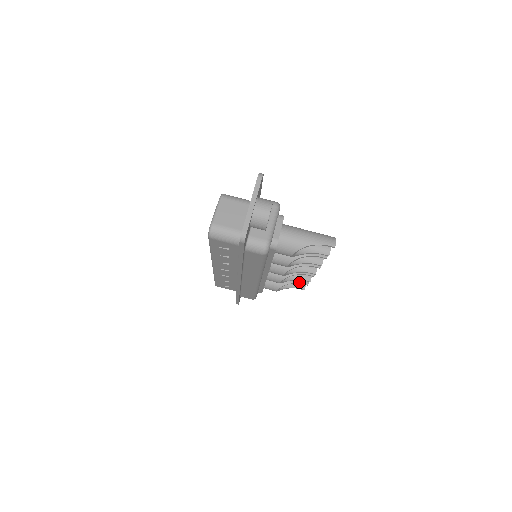
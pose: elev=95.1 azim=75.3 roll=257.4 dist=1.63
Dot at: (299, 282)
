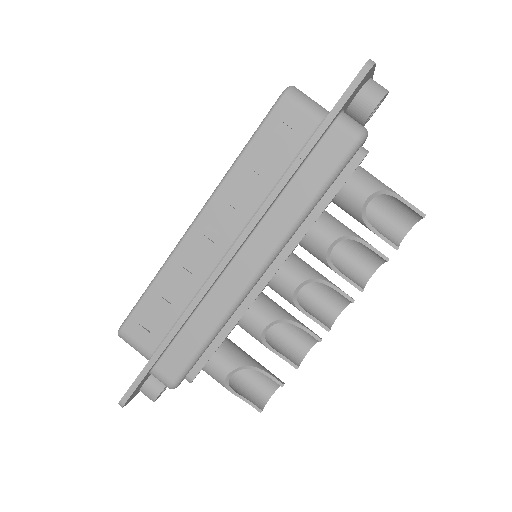
Dot at: (271, 374)
